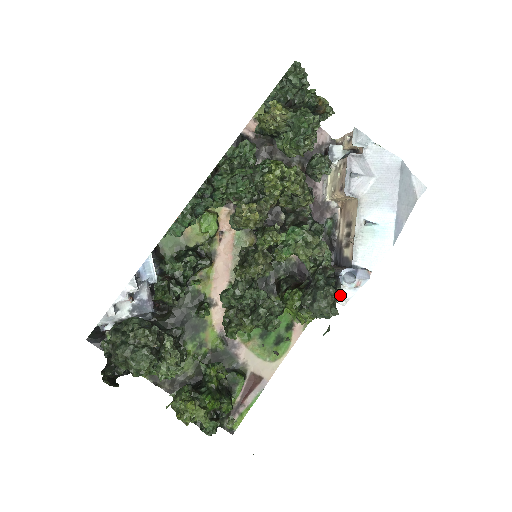
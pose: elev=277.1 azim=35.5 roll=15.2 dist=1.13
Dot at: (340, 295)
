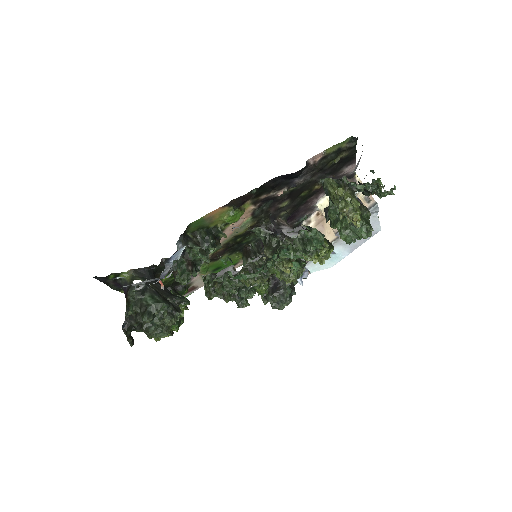
Dot at: occluded
